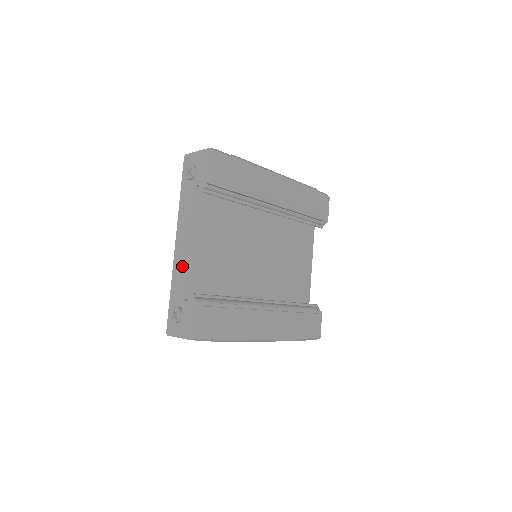
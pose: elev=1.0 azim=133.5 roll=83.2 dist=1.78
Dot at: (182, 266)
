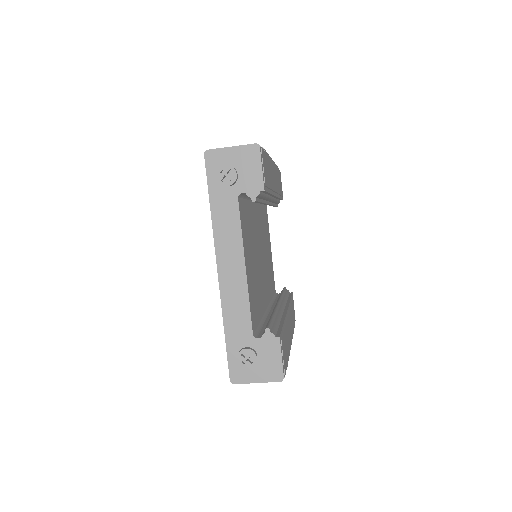
Dot at: (240, 298)
